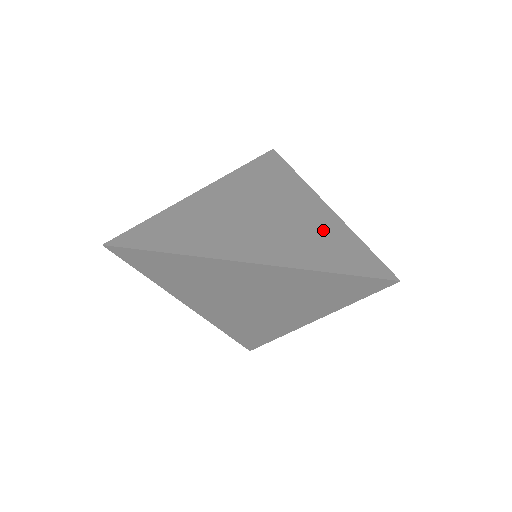
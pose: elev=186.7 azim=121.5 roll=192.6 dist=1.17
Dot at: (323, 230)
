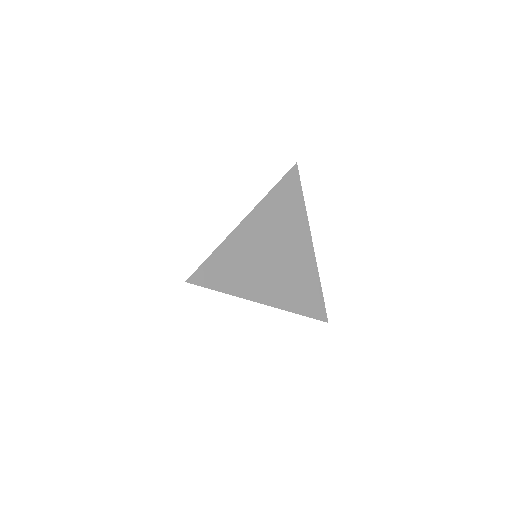
Dot at: (306, 276)
